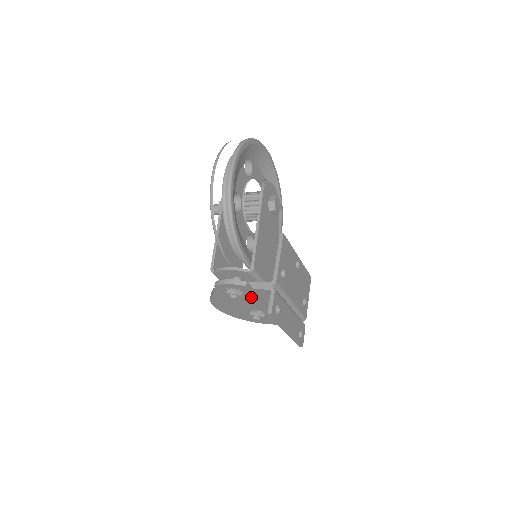
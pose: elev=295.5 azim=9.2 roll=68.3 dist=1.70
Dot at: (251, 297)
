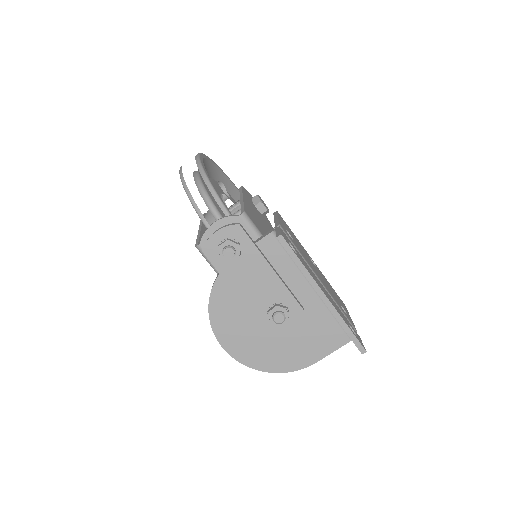
Dot at: (255, 259)
